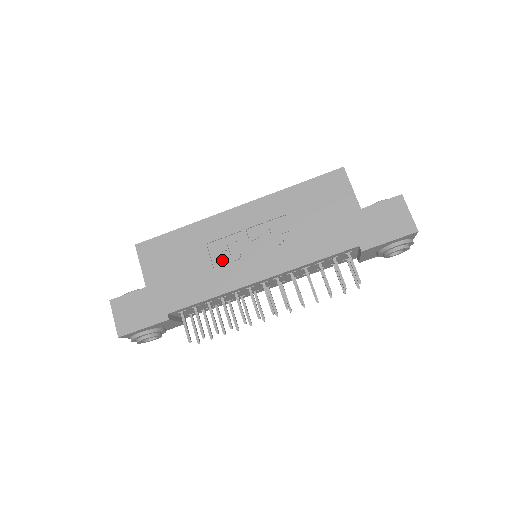
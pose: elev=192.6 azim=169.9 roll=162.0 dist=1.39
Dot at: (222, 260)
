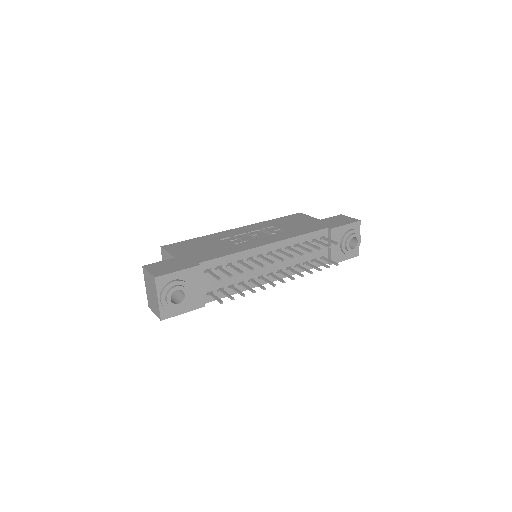
Dot at: (235, 242)
